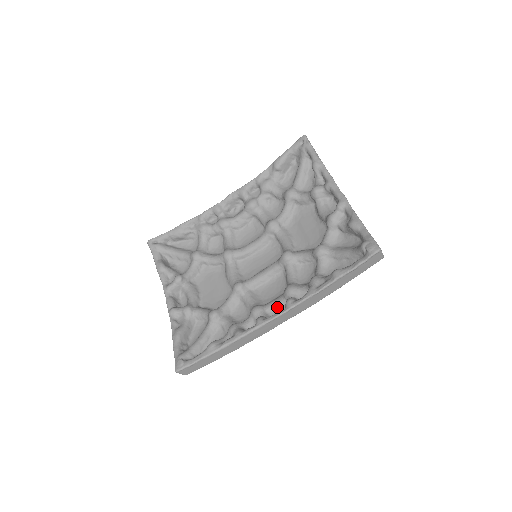
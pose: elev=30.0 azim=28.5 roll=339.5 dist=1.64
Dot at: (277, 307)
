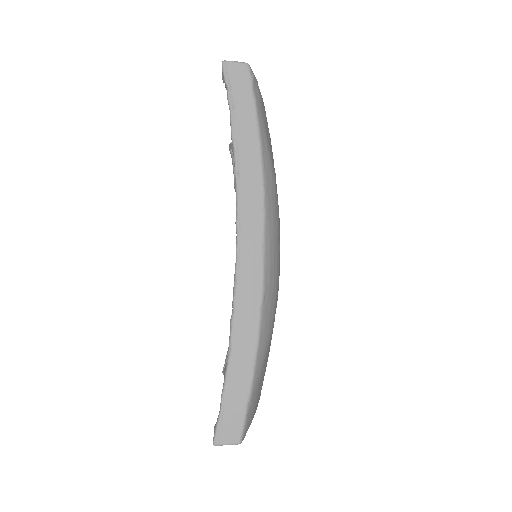
Dot at: occluded
